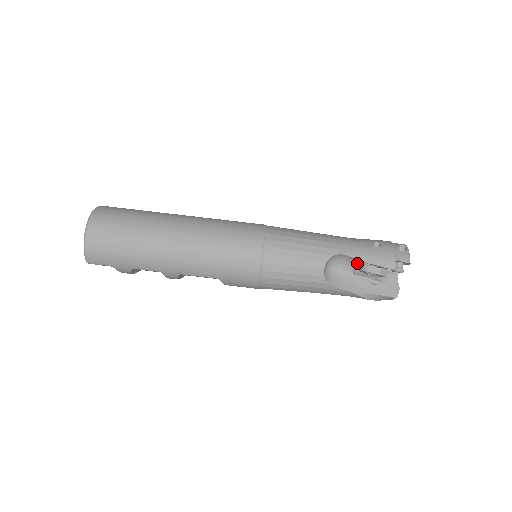
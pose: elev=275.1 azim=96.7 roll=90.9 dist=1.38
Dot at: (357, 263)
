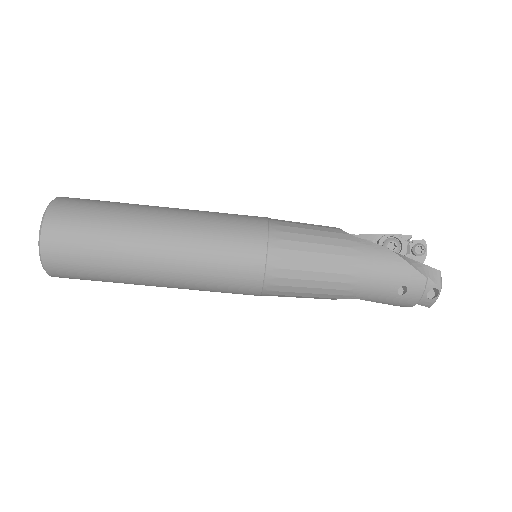
Dot at: occluded
